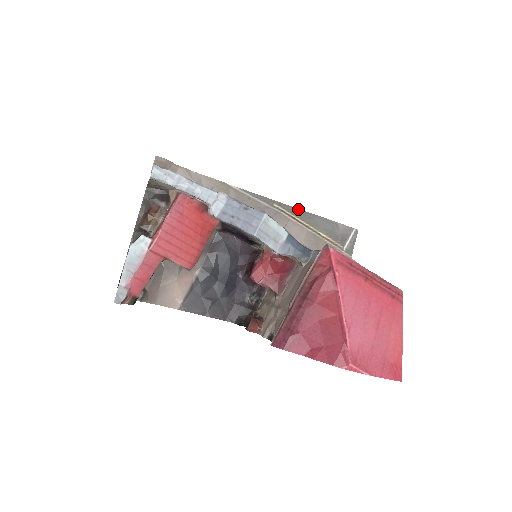
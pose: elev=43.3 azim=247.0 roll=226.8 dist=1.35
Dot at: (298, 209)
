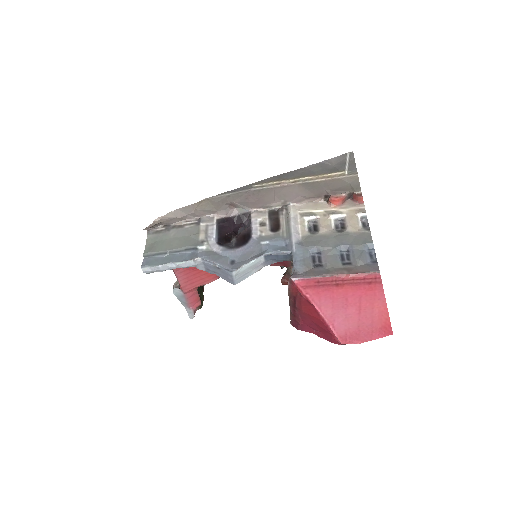
Dot at: (277, 176)
